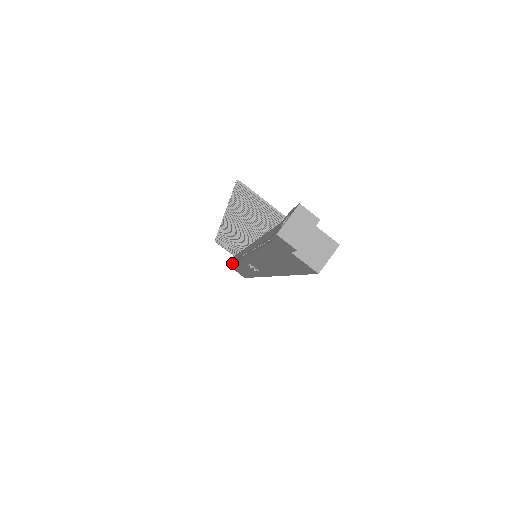
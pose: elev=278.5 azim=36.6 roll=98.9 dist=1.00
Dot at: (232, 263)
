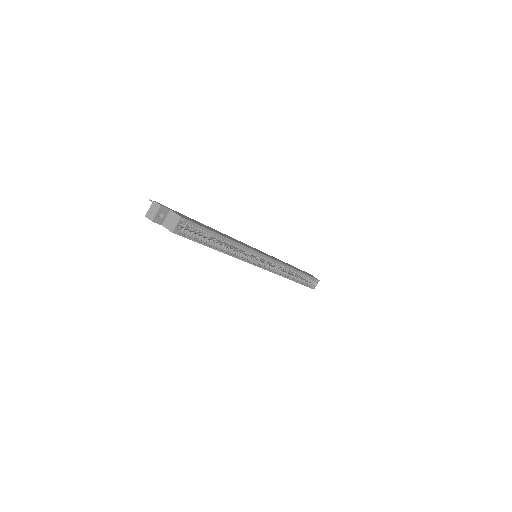
Dot at: occluded
